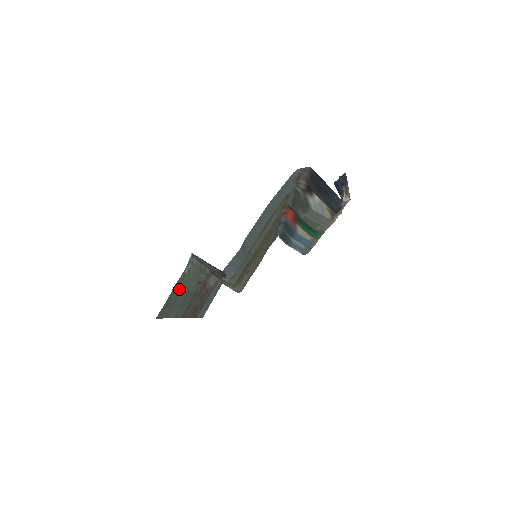
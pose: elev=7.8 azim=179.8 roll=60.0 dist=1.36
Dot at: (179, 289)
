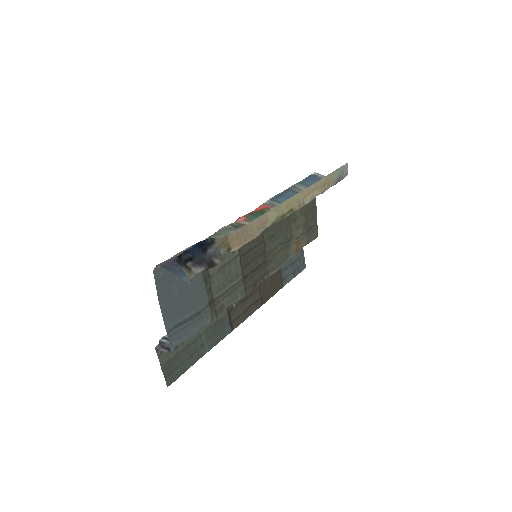
Dot at: (179, 353)
